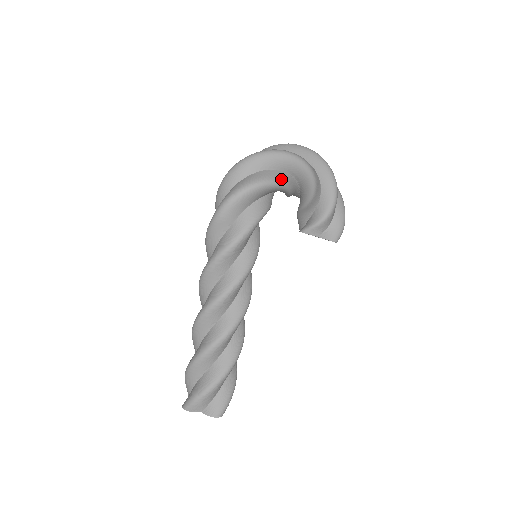
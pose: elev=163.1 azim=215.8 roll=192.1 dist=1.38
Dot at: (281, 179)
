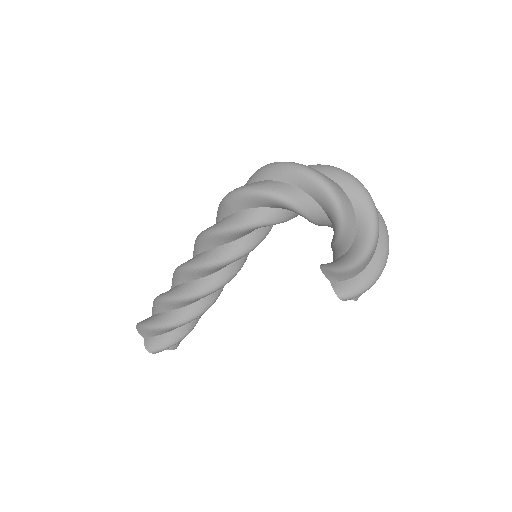
Dot at: (299, 203)
